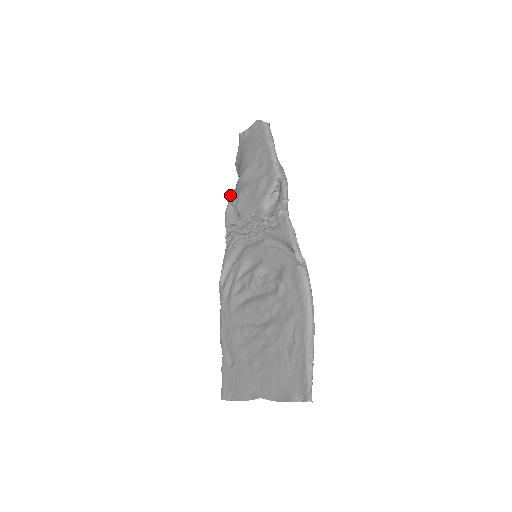
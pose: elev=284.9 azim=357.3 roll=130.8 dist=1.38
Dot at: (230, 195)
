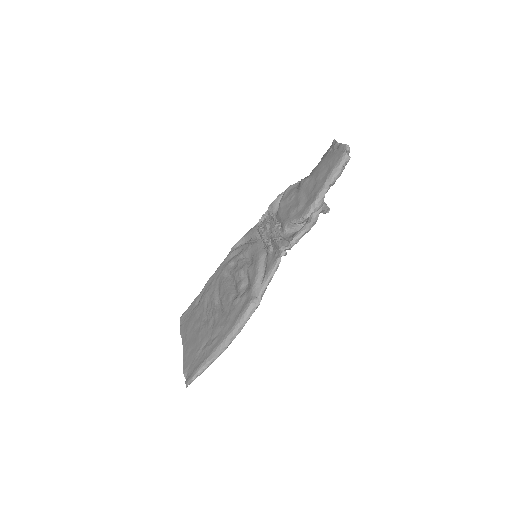
Dot at: occluded
